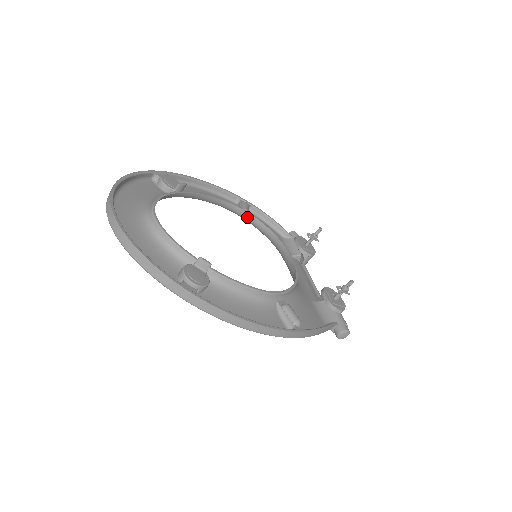
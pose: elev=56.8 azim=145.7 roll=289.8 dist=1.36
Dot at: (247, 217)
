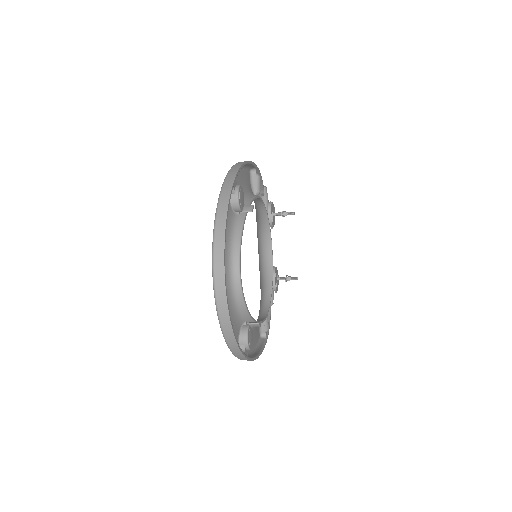
Dot at: (259, 203)
